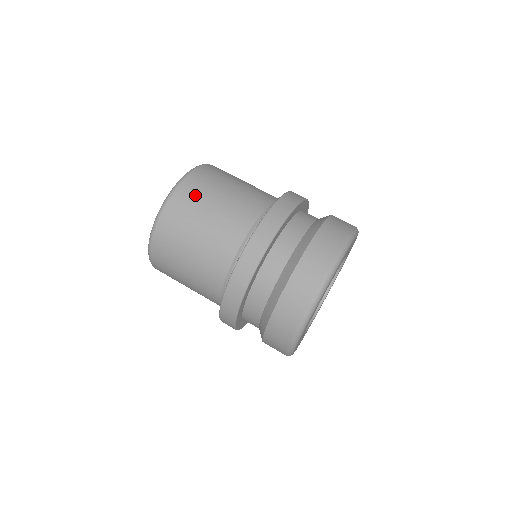
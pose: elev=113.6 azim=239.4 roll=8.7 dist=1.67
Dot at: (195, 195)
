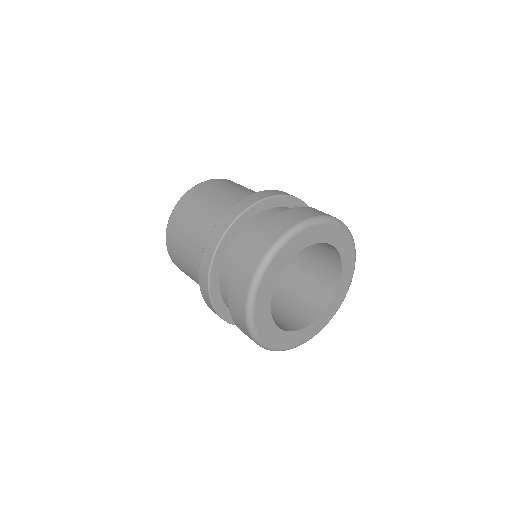
Dot at: (225, 183)
